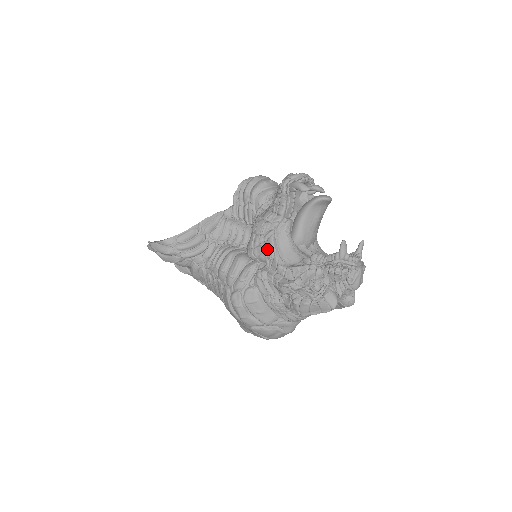
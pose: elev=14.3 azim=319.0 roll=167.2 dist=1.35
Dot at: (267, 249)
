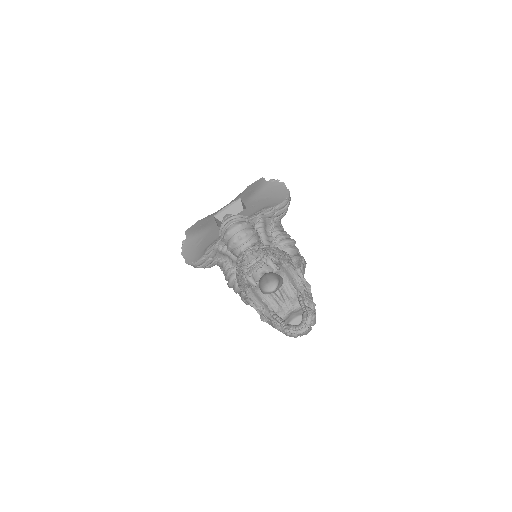
Dot at: (247, 298)
